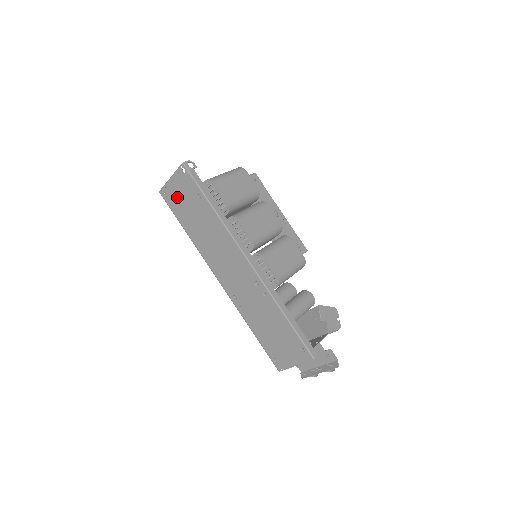
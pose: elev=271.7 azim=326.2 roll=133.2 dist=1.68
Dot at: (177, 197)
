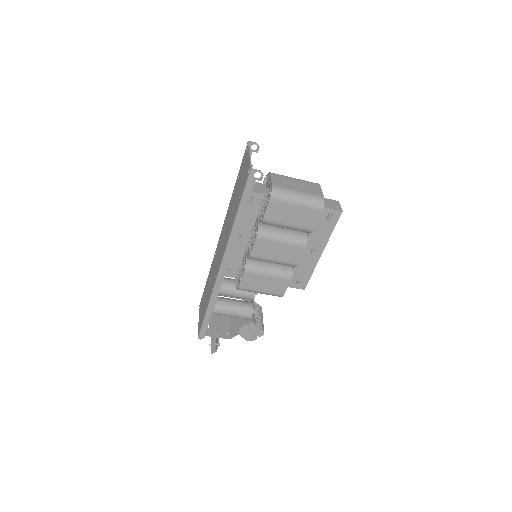
Dot at: (243, 168)
